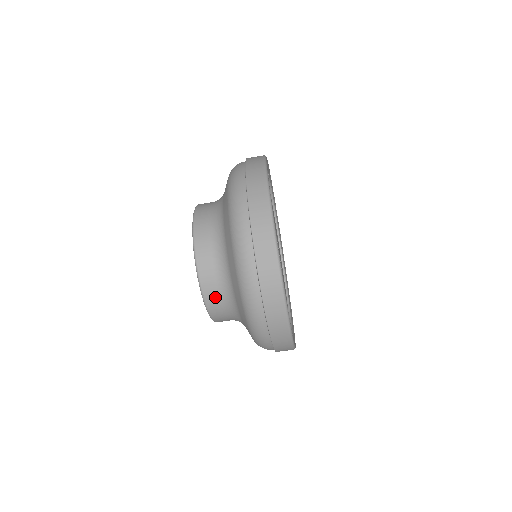
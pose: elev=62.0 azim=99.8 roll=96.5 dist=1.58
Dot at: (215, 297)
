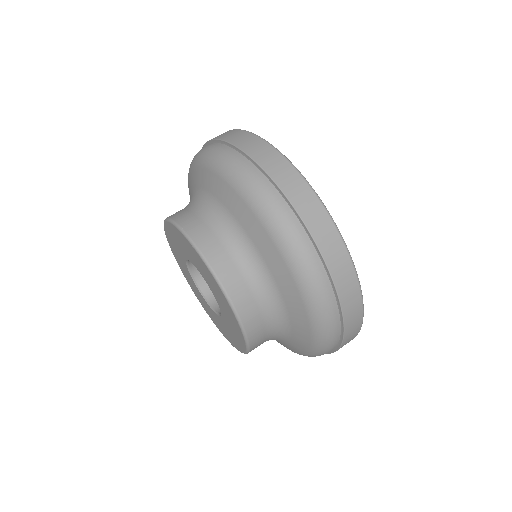
Dot at: (200, 227)
